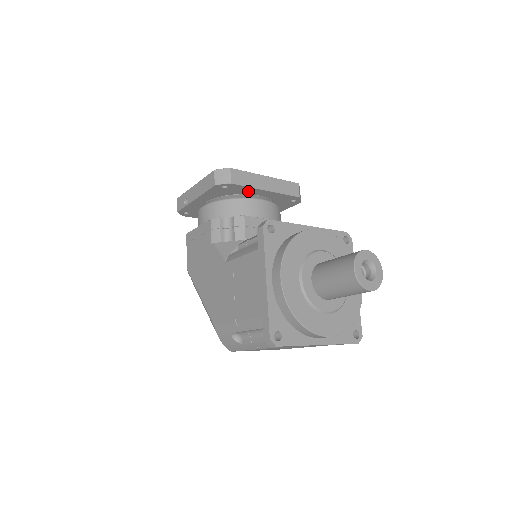
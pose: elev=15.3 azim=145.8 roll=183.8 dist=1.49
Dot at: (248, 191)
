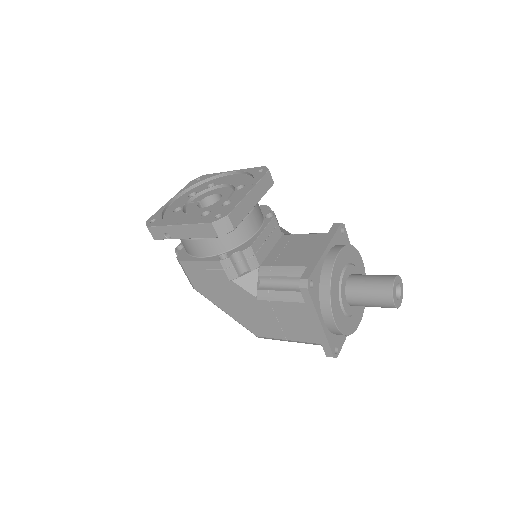
Dot at: occluded
